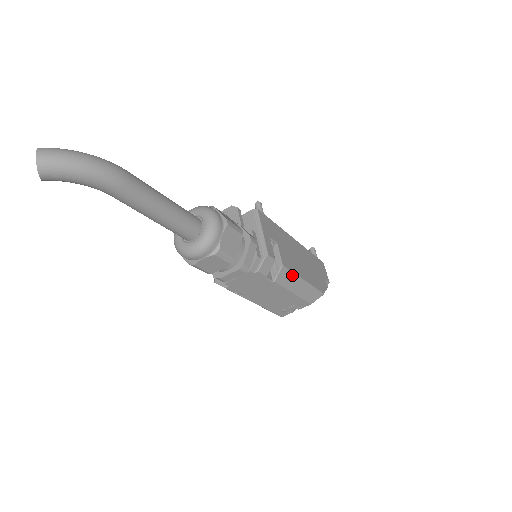
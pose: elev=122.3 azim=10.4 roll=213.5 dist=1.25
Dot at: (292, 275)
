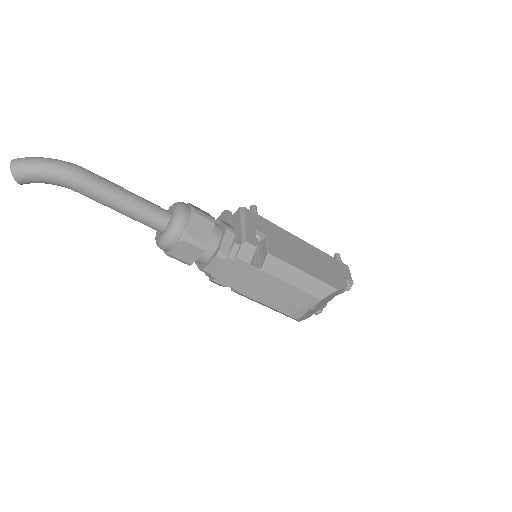
Dot at: (285, 265)
